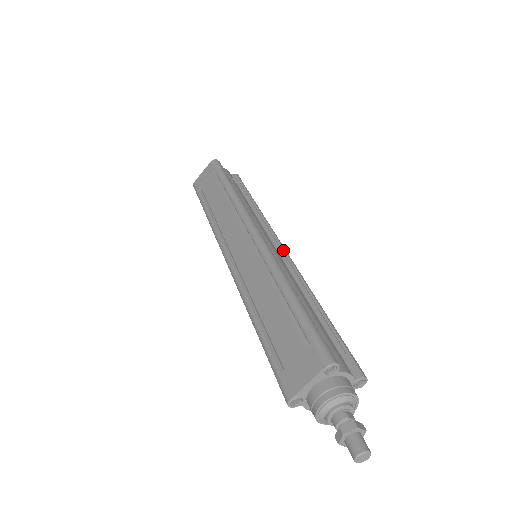
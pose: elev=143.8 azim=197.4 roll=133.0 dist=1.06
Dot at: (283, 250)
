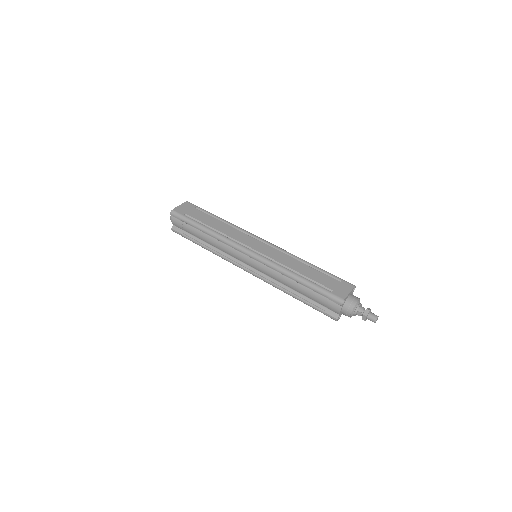
Dot at: occluded
